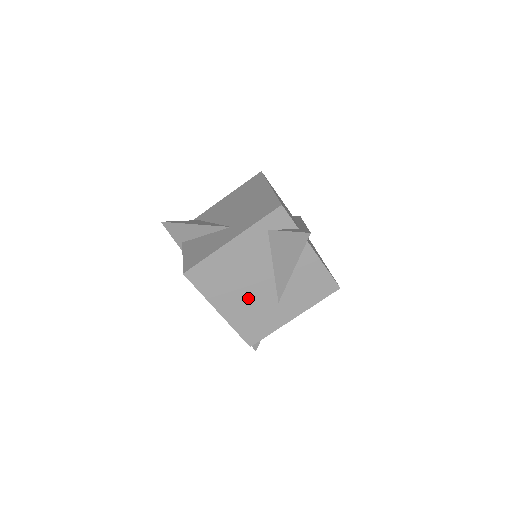
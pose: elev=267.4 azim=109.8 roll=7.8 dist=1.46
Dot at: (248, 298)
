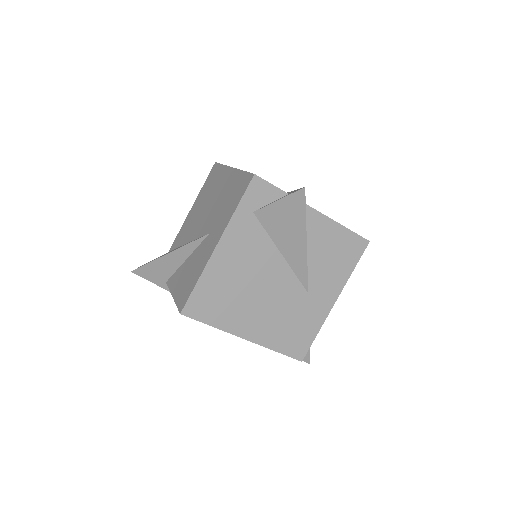
Dot at: (271, 305)
